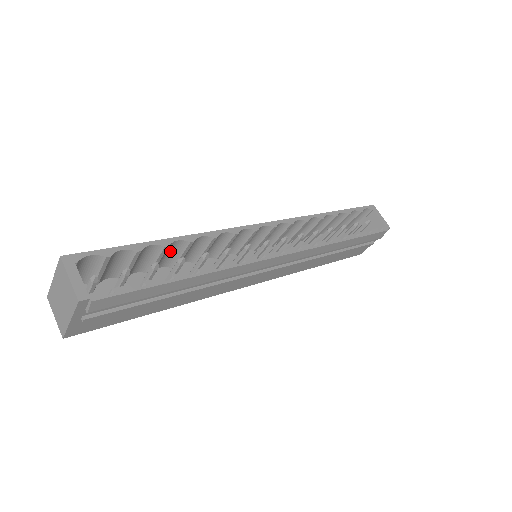
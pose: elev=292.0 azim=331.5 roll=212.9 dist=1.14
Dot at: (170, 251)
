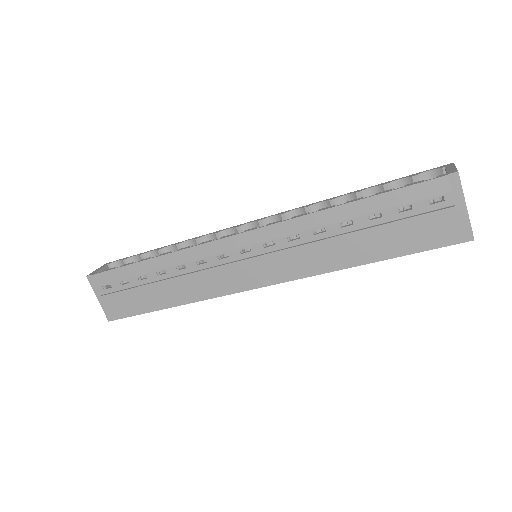
Dot at: occluded
